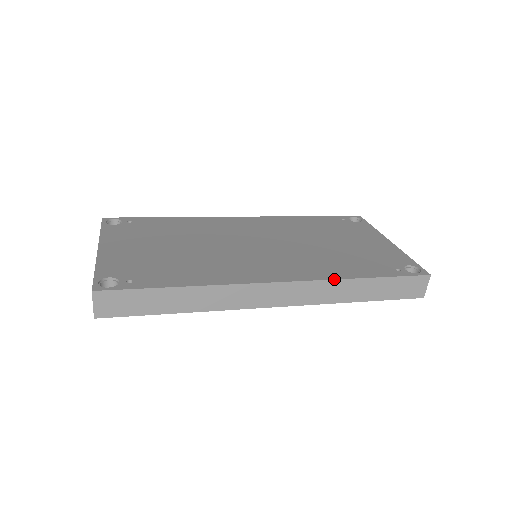
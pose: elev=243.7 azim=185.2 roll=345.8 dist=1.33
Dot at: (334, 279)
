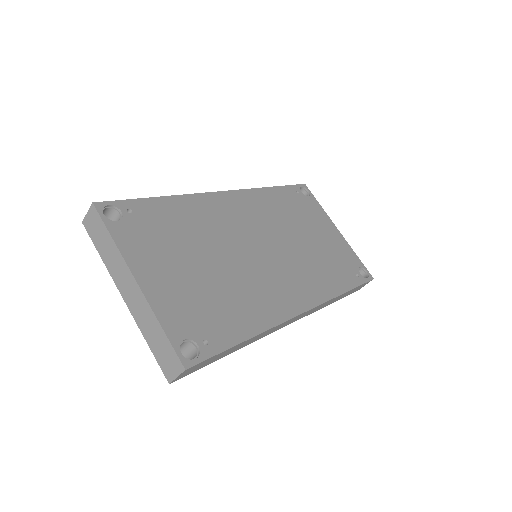
Dot at: occluded
